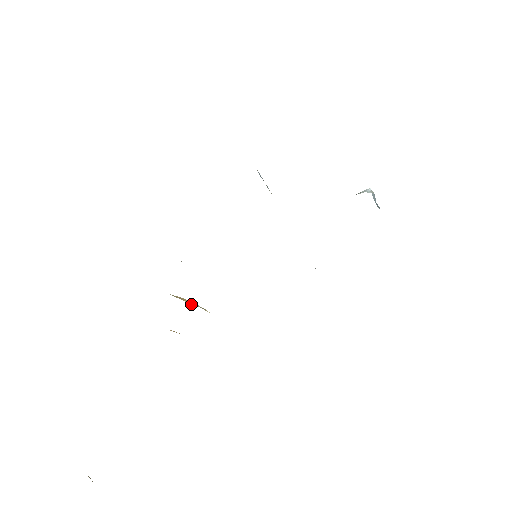
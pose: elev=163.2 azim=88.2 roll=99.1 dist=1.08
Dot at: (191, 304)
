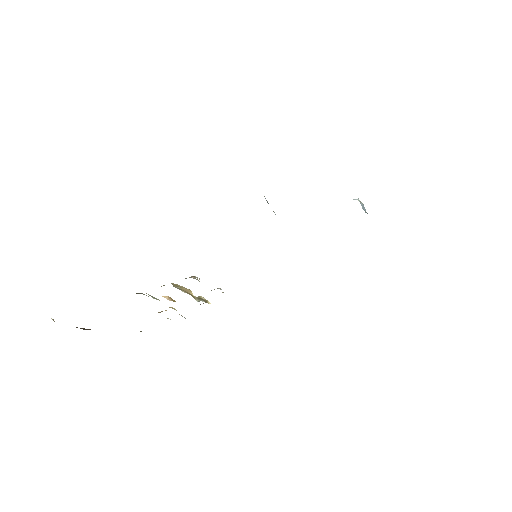
Dot at: (196, 298)
